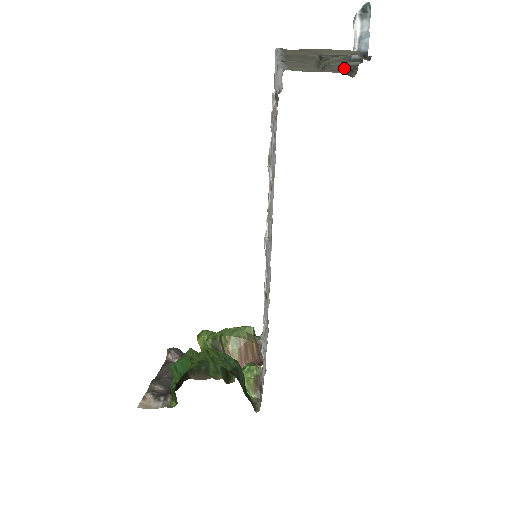
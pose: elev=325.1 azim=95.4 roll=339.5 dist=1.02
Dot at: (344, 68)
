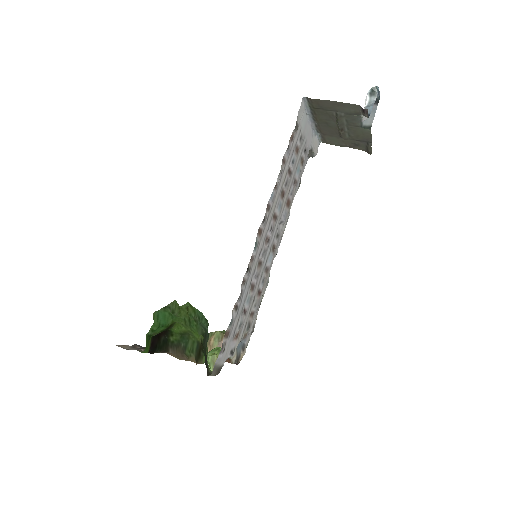
Dot at: (361, 140)
